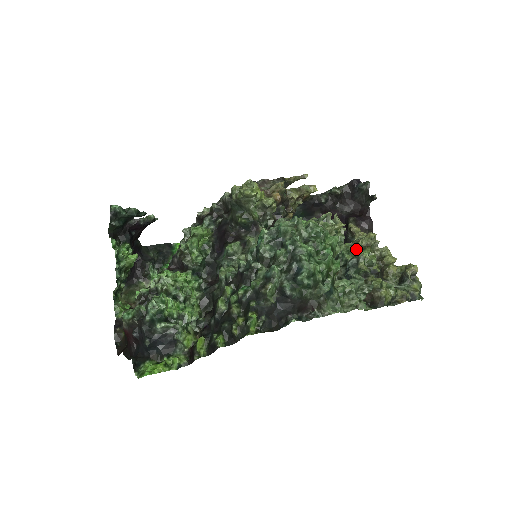
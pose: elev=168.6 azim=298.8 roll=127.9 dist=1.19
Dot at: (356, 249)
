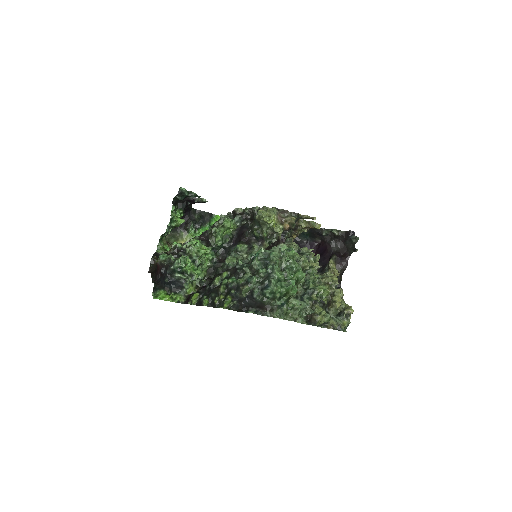
Dot at: (319, 282)
